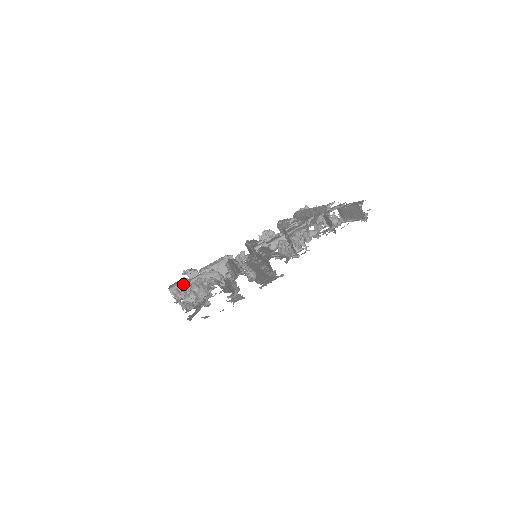
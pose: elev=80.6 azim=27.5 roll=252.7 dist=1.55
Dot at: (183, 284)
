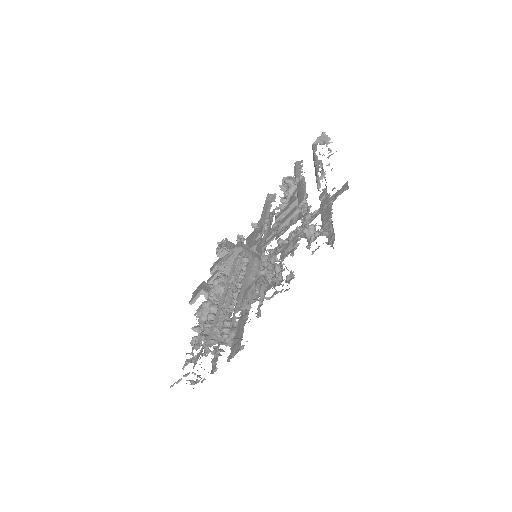
Dot at: (208, 282)
